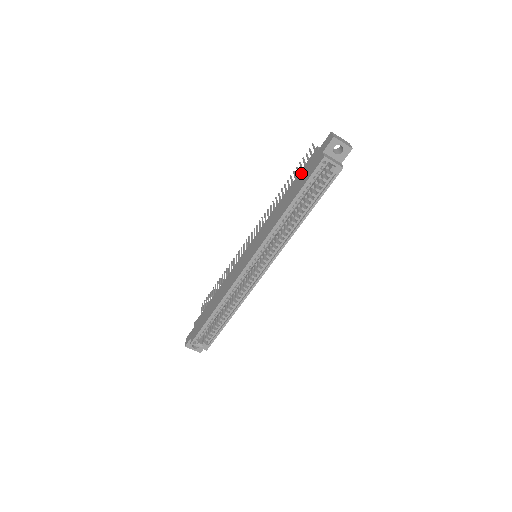
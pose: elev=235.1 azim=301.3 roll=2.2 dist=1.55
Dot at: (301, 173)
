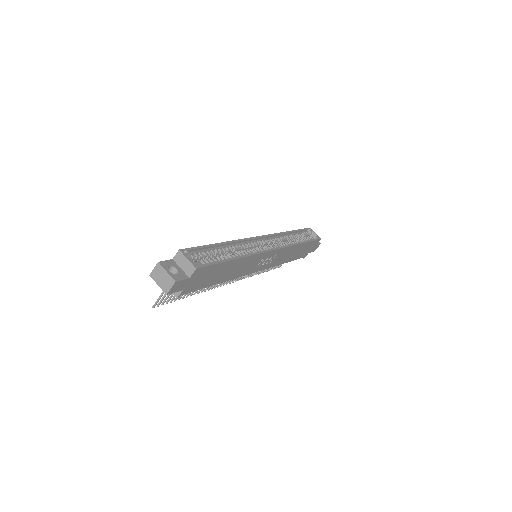
Dot at: occluded
